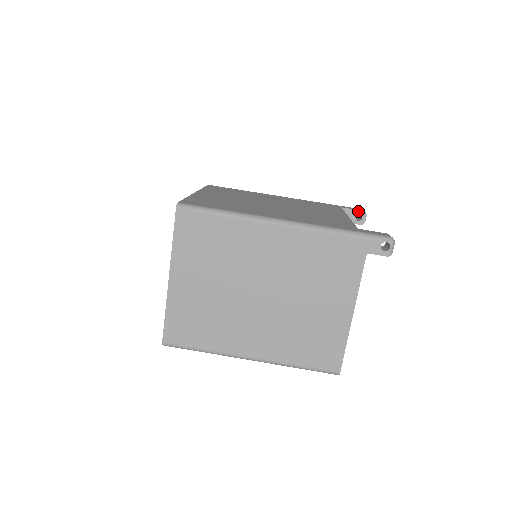
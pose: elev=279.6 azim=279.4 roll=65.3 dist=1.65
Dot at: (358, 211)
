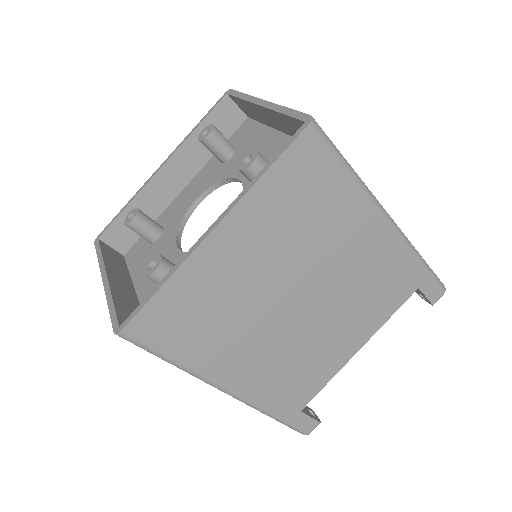
Dot at: (428, 300)
